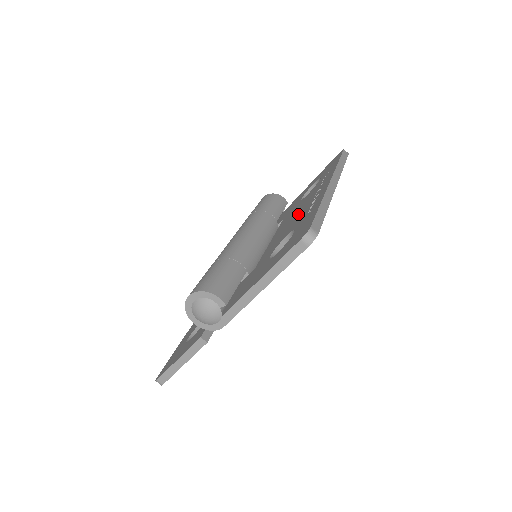
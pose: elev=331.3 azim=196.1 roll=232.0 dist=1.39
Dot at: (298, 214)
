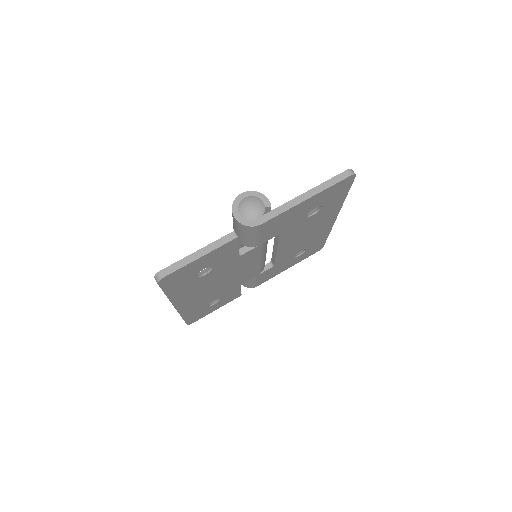
Dot at: occluded
